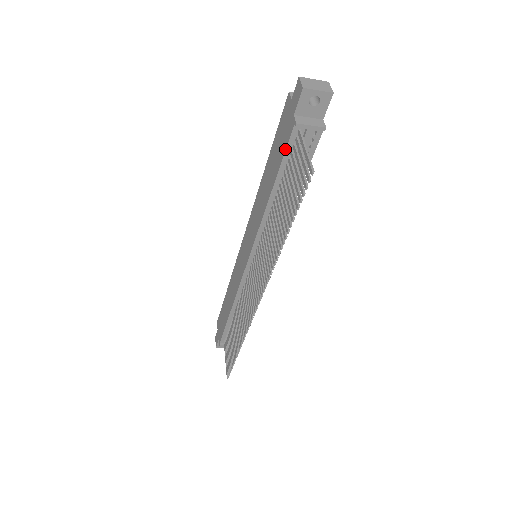
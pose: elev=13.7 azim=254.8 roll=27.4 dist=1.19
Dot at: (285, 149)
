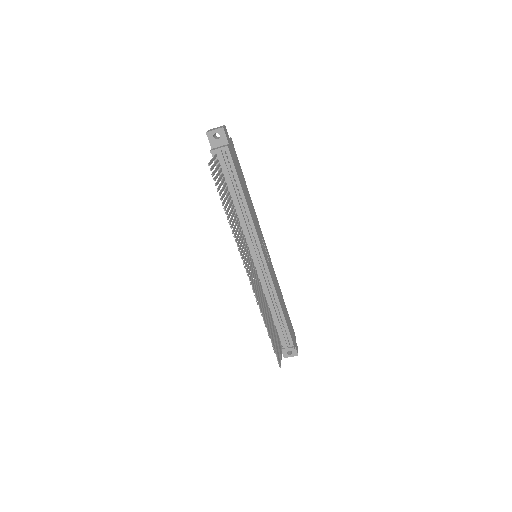
Dot at: occluded
